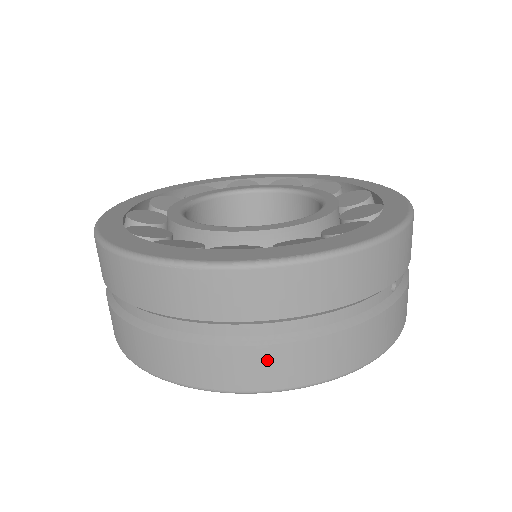
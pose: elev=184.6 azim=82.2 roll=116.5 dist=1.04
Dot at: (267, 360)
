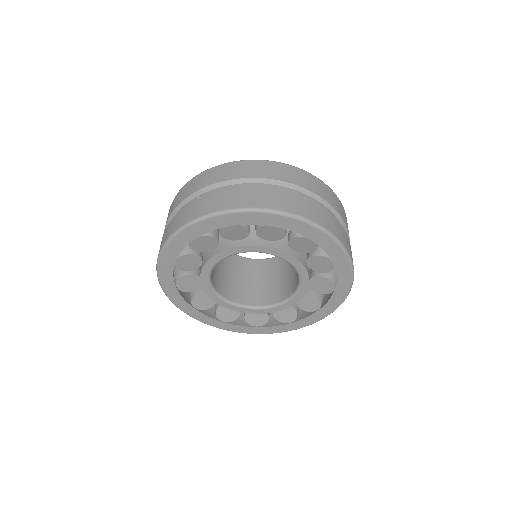
Dot at: (319, 211)
